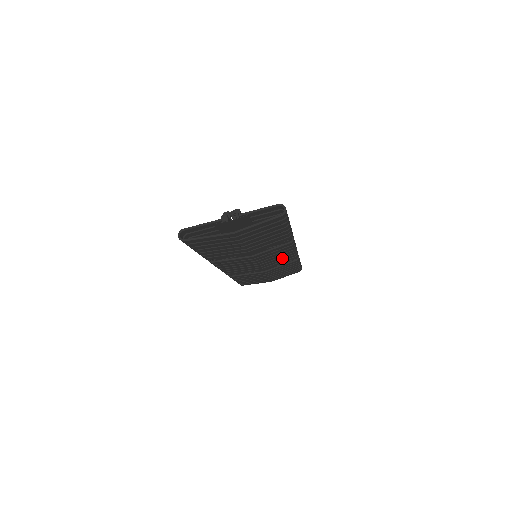
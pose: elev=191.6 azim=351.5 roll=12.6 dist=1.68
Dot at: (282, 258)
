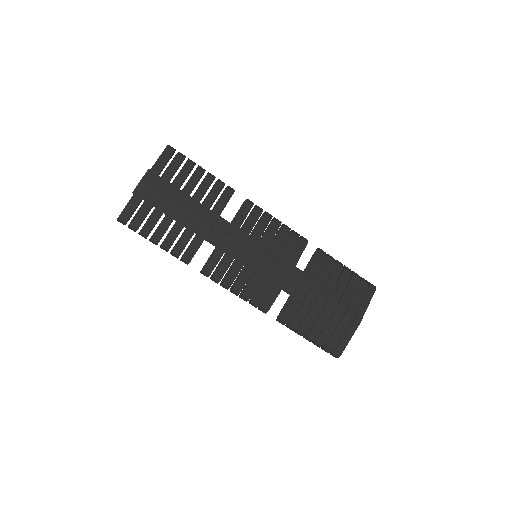
Dot at: (282, 242)
